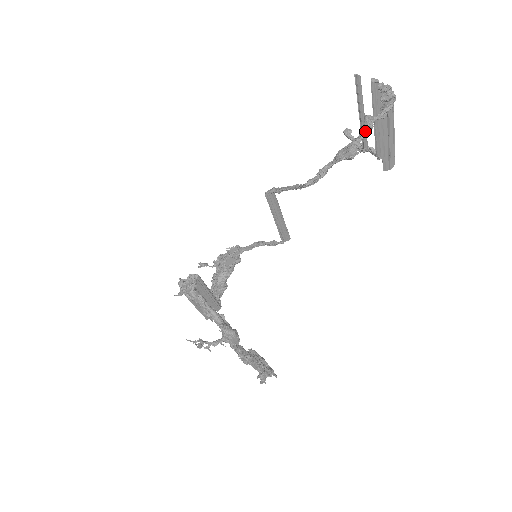
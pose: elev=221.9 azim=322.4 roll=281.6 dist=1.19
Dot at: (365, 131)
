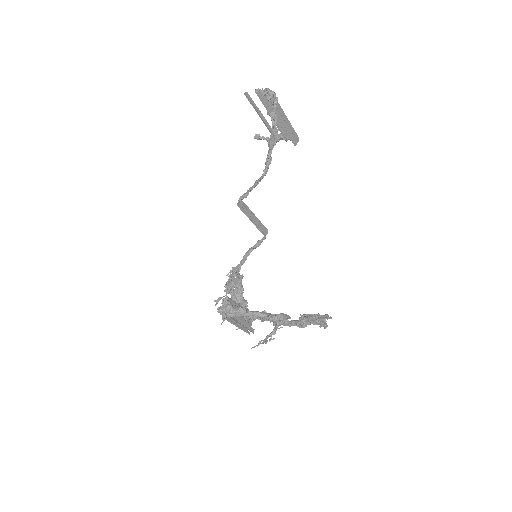
Dot at: (274, 121)
